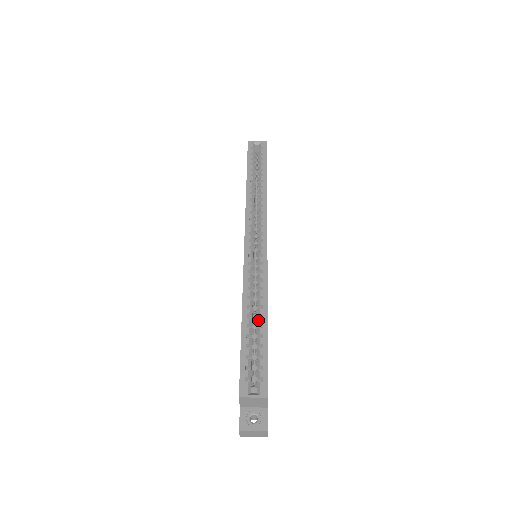
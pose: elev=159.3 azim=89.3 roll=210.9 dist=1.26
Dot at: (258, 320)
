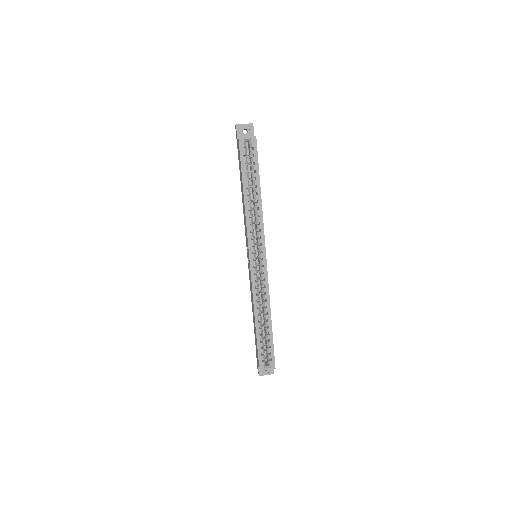
Dot at: (265, 323)
